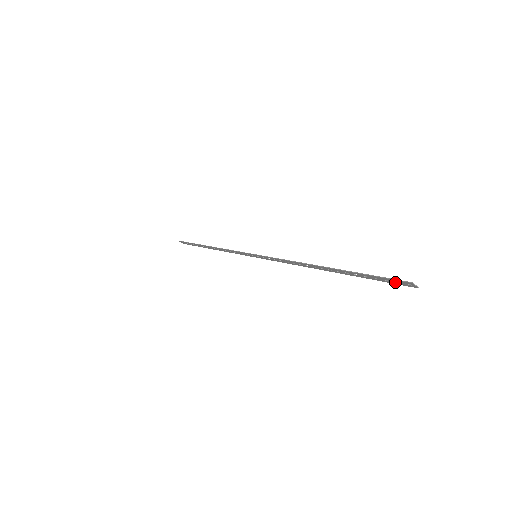
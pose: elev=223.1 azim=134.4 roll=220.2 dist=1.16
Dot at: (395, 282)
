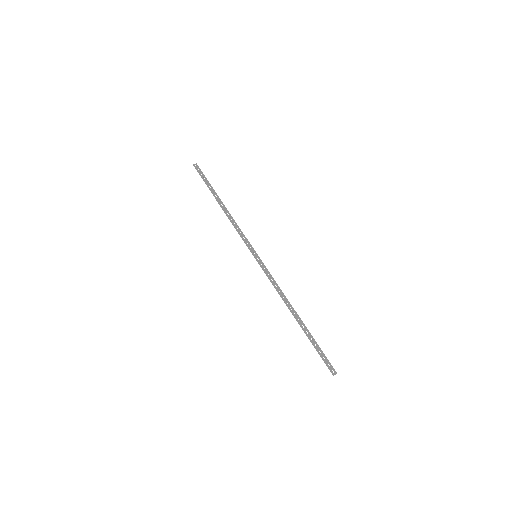
Dot at: (328, 363)
